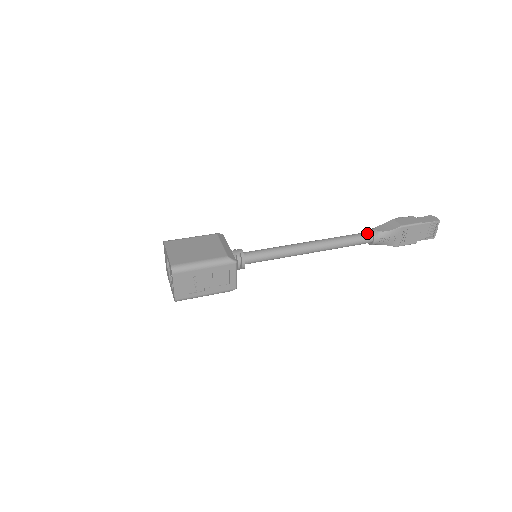
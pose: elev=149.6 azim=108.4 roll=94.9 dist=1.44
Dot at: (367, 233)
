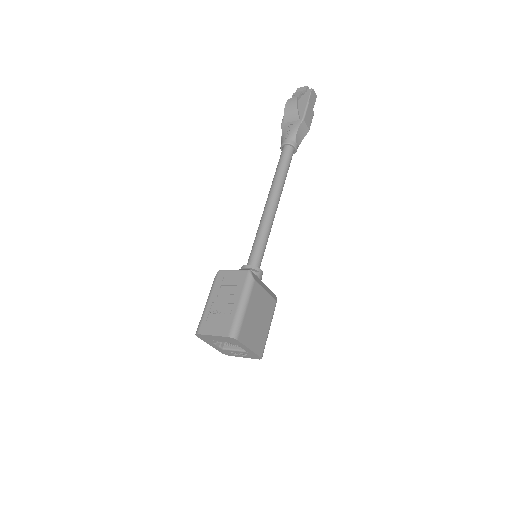
Dot at: (293, 152)
